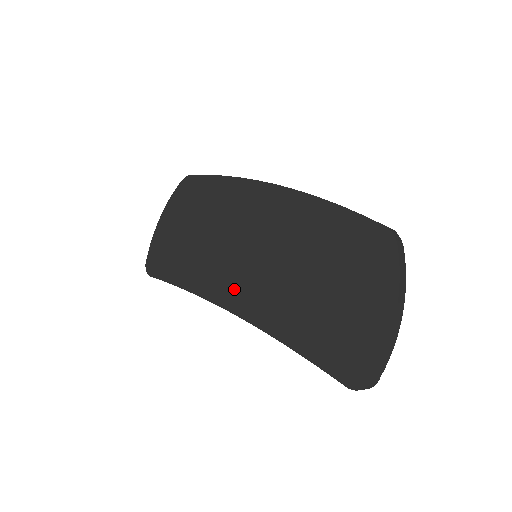
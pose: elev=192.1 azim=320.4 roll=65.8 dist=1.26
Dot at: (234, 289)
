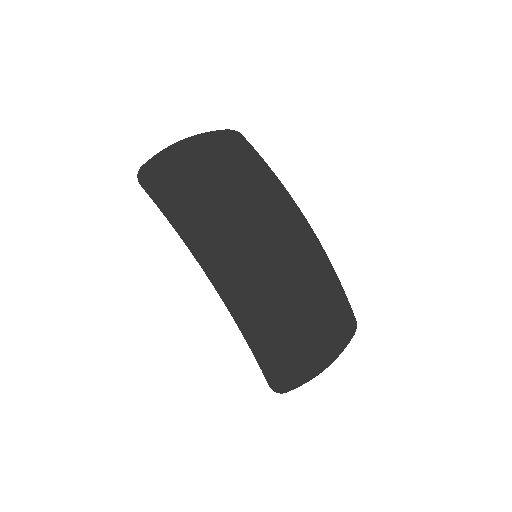
Dot at: (226, 270)
